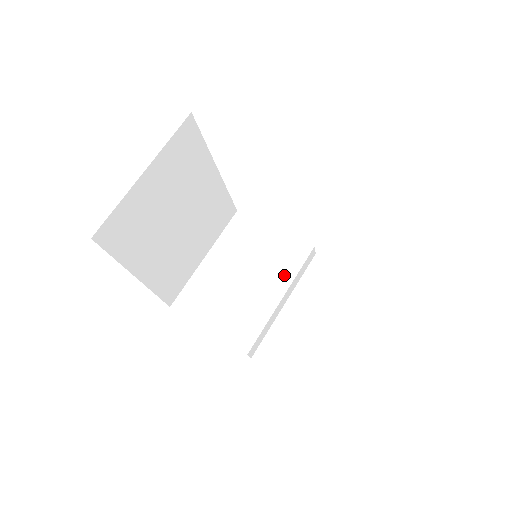
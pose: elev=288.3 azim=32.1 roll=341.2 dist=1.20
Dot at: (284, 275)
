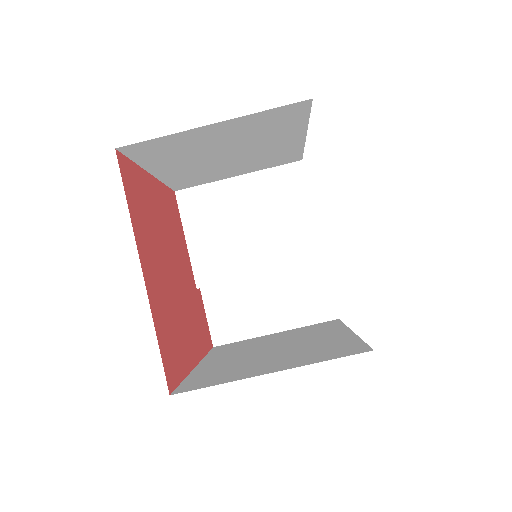
Dot at: (281, 257)
